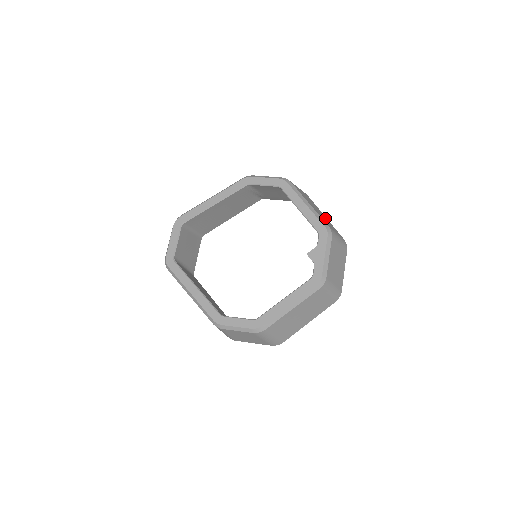
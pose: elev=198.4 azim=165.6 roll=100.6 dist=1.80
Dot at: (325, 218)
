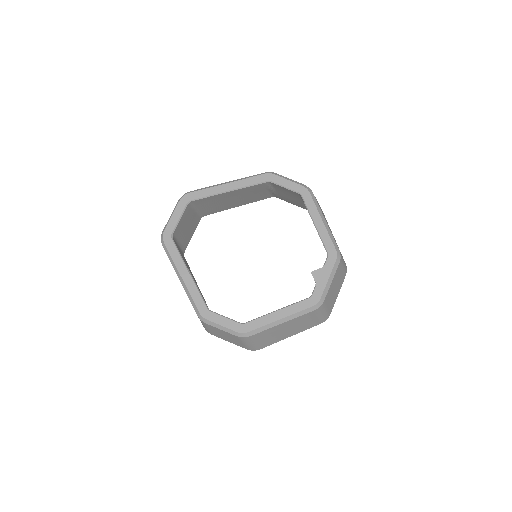
Dot at: occluded
